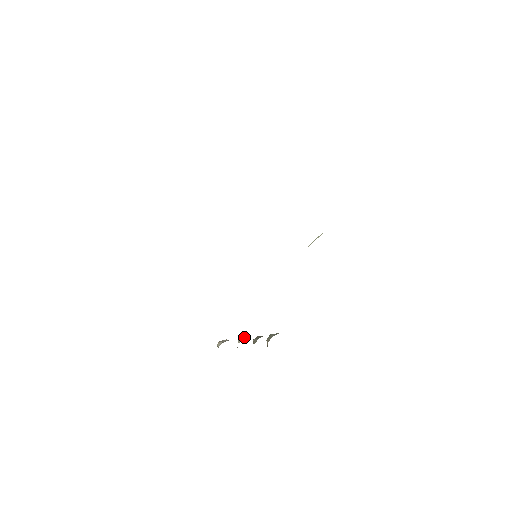
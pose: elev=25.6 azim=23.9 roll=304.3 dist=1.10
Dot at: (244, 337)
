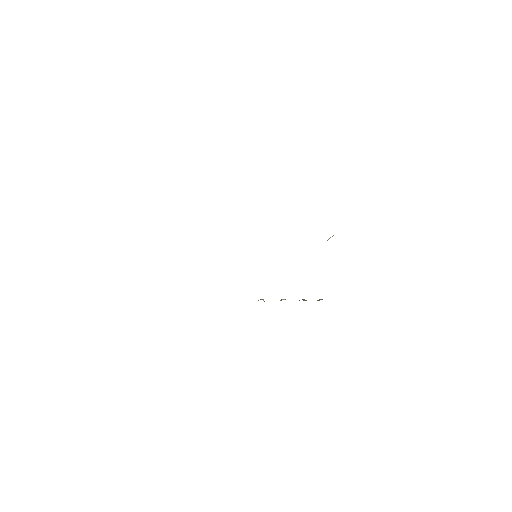
Dot at: (283, 299)
